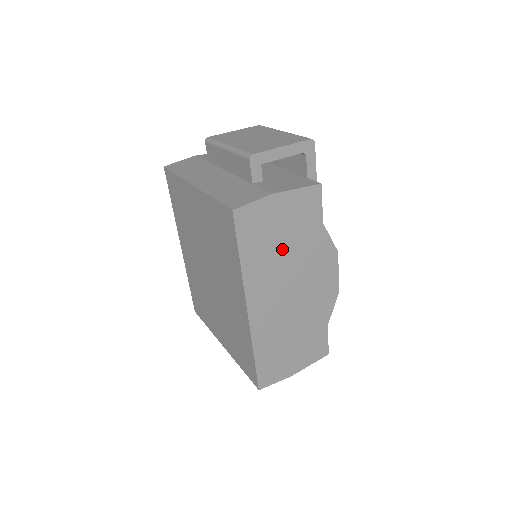
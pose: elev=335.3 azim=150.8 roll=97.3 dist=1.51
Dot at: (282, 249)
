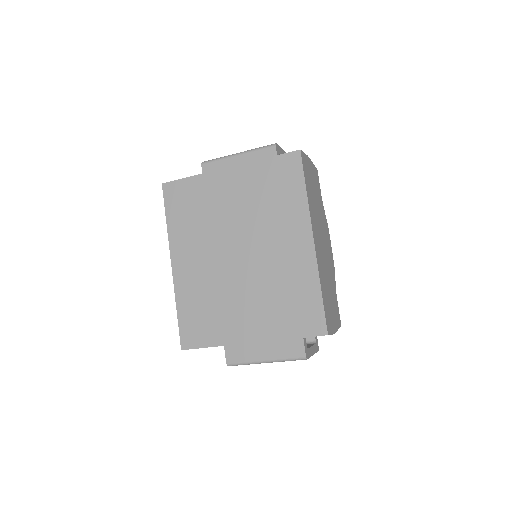
Dot at: (315, 202)
